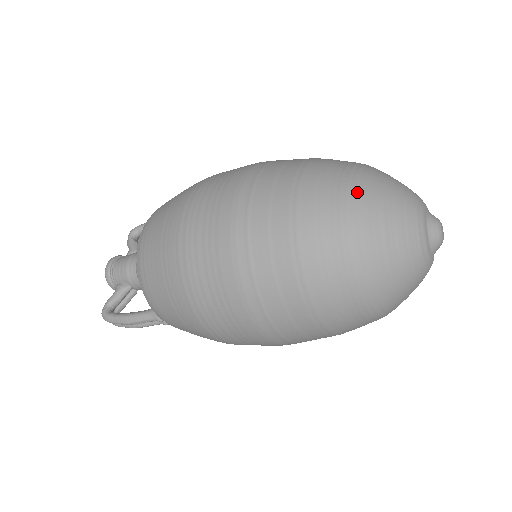
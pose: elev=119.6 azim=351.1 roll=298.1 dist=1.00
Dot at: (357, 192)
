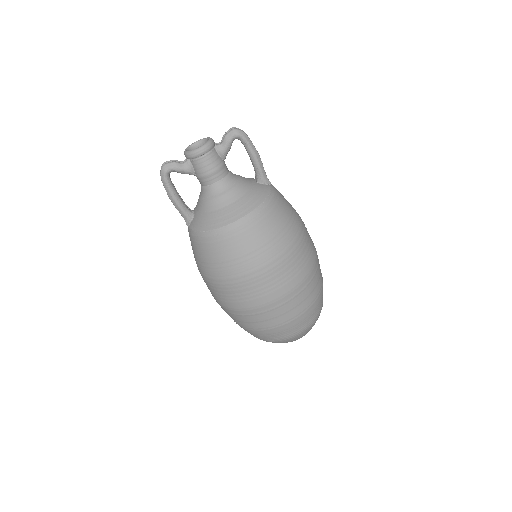
Dot at: (298, 335)
